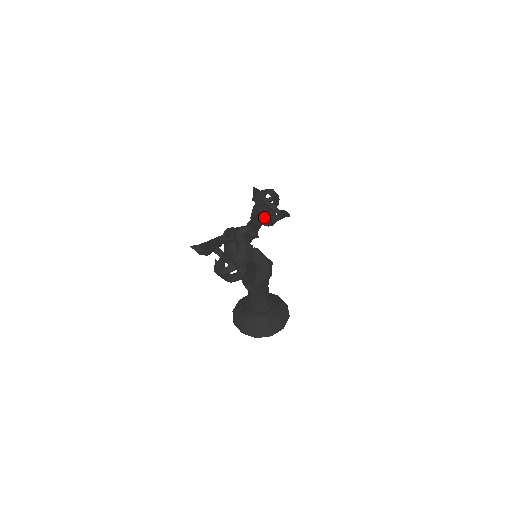
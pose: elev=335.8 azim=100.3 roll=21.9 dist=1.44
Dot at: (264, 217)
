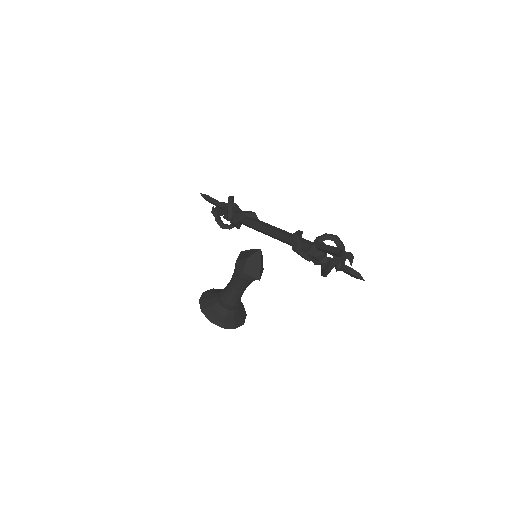
Dot at: occluded
